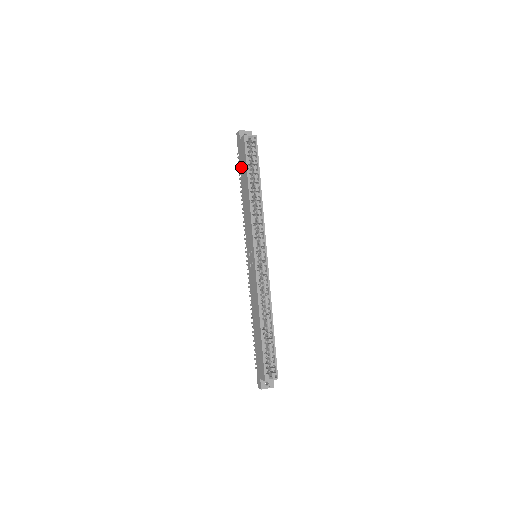
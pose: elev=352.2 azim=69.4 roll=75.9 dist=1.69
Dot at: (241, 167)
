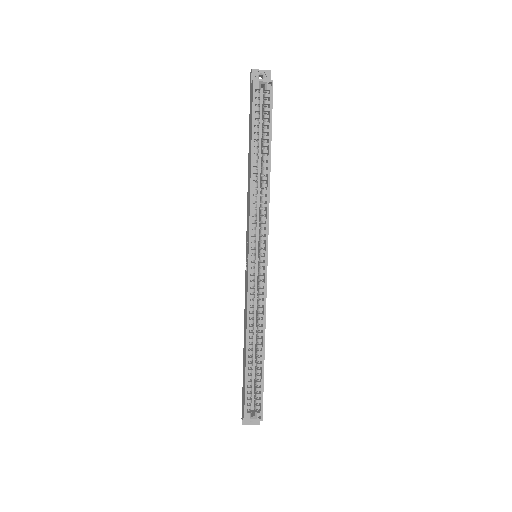
Dot at: (249, 126)
